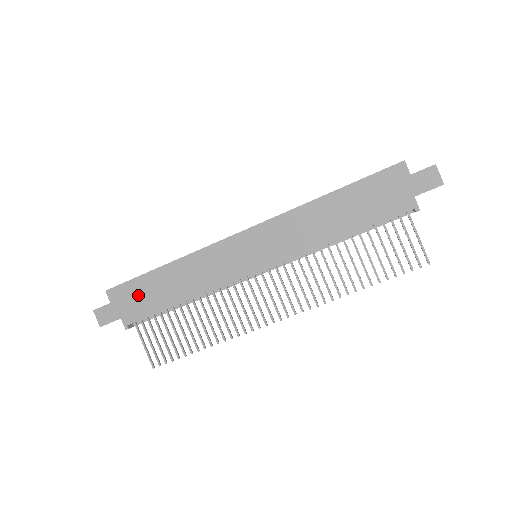
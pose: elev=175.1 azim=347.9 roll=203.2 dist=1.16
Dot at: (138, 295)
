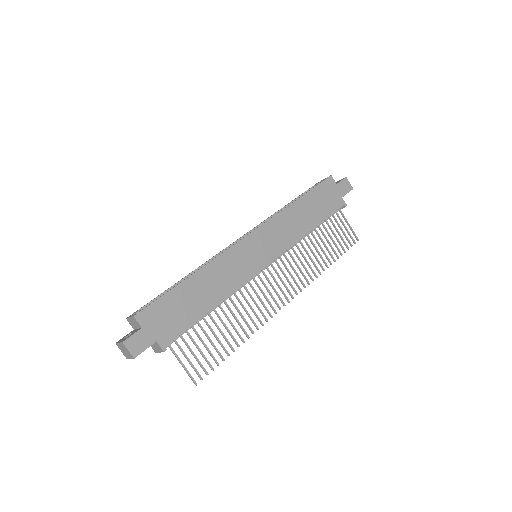
Dot at: (170, 311)
